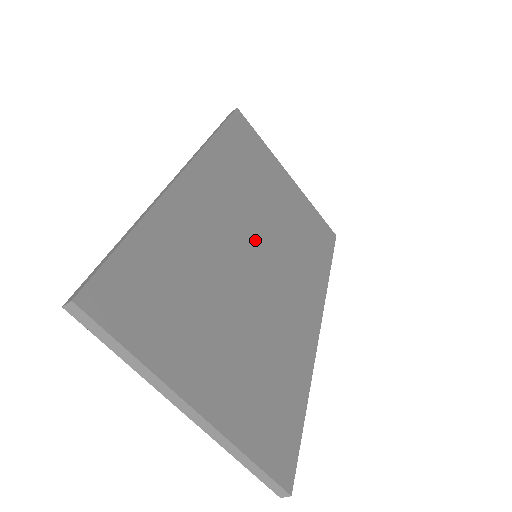
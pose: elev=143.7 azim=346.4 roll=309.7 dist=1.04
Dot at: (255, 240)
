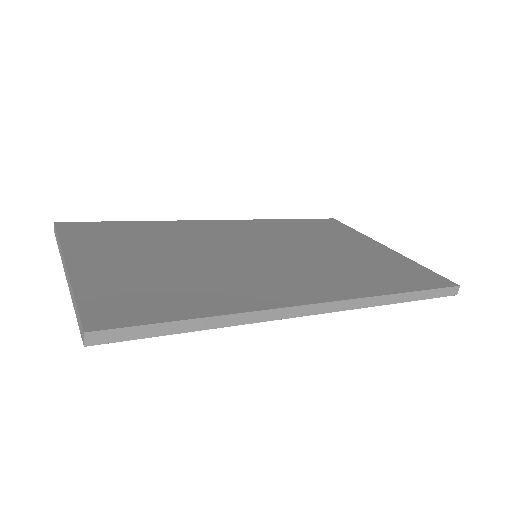
Dot at: (264, 250)
